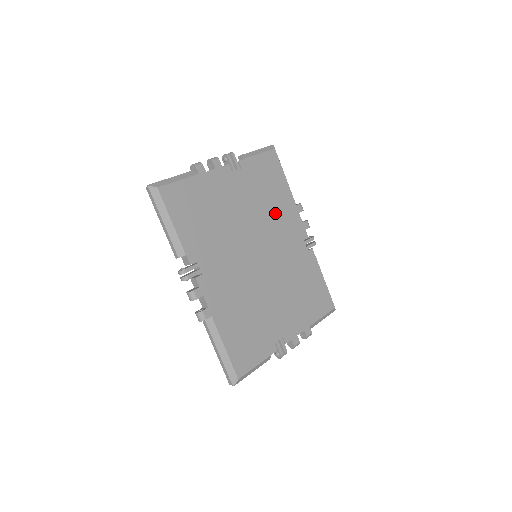
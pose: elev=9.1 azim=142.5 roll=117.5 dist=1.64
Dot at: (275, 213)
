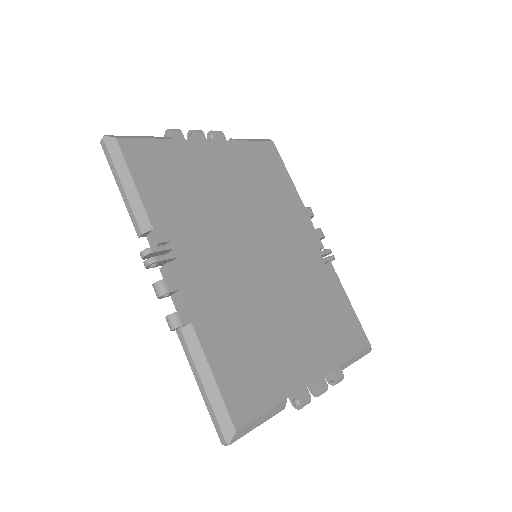
Dot at: (278, 209)
